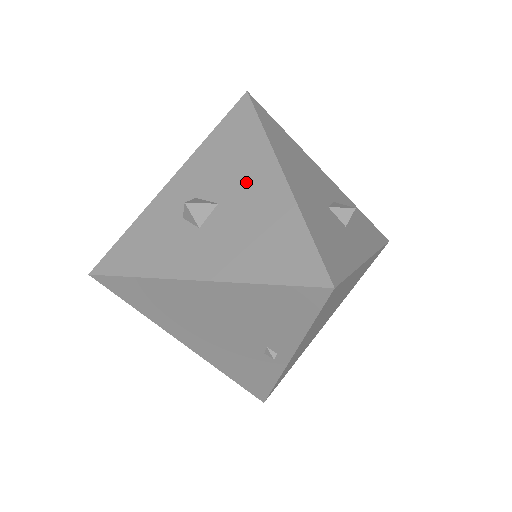
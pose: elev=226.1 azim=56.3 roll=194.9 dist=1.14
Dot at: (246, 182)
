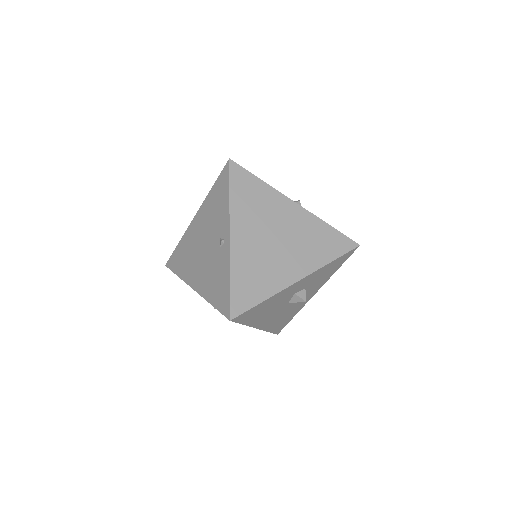
Dot at: occluded
